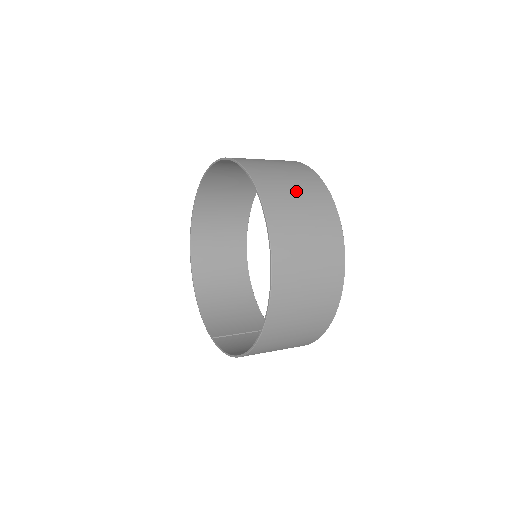
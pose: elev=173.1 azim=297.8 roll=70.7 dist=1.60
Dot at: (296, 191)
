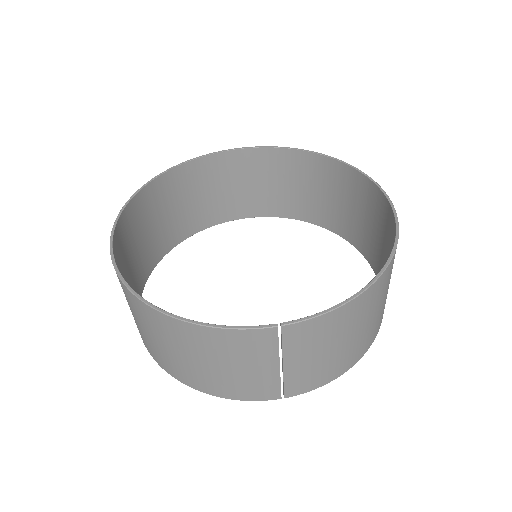
Dot at: (295, 186)
